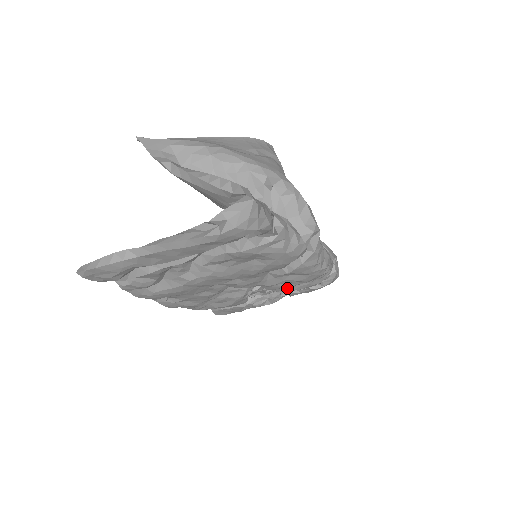
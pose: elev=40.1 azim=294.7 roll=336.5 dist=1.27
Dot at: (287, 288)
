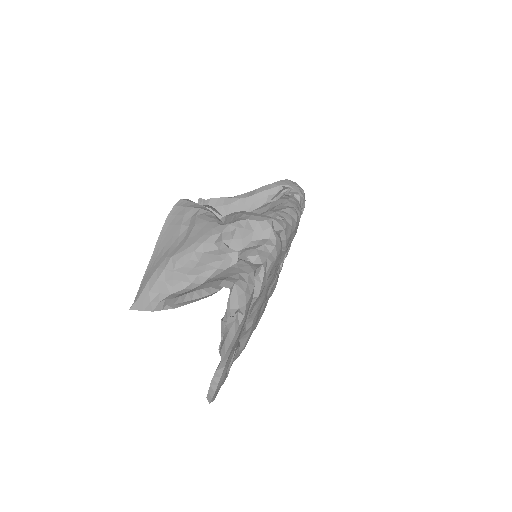
Dot at: occluded
